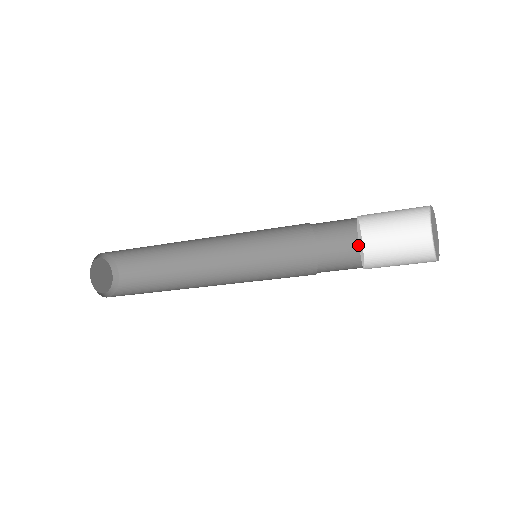
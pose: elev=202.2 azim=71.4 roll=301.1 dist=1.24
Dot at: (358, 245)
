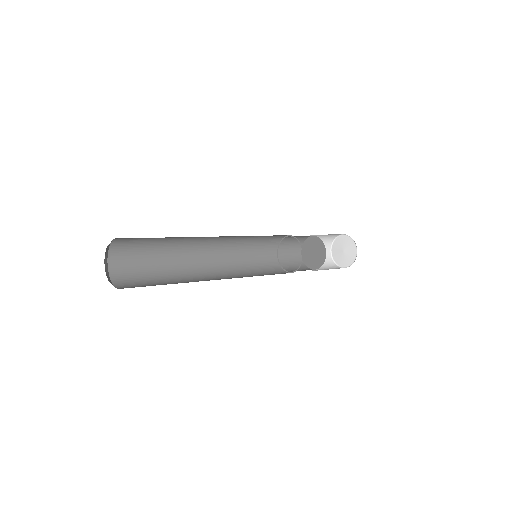
Dot at: (300, 247)
